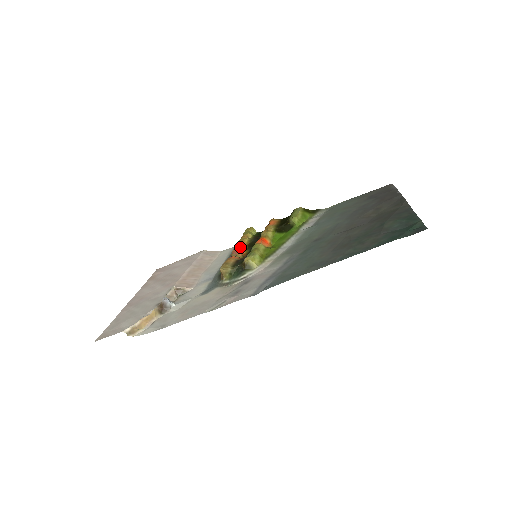
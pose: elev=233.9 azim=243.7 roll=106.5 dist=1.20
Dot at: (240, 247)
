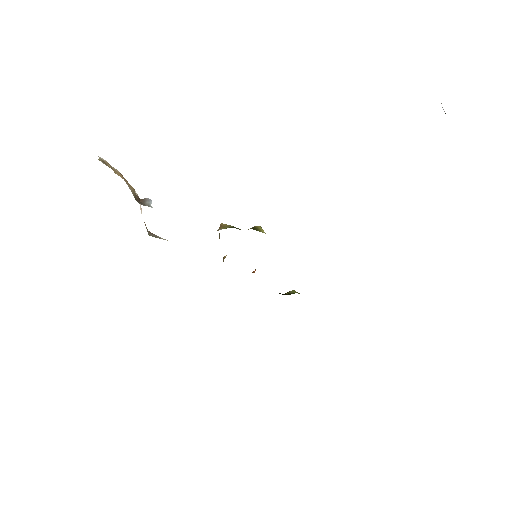
Dot at: occluded
